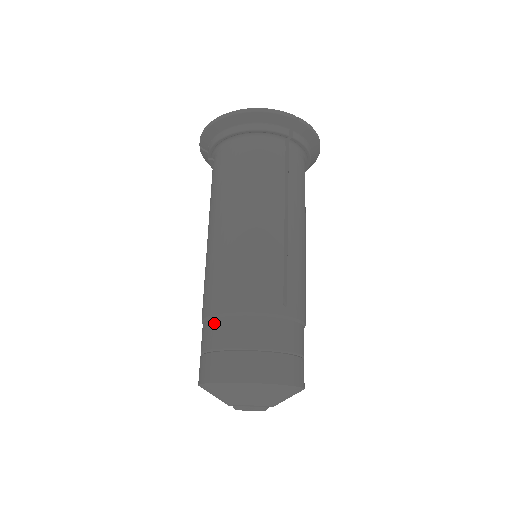
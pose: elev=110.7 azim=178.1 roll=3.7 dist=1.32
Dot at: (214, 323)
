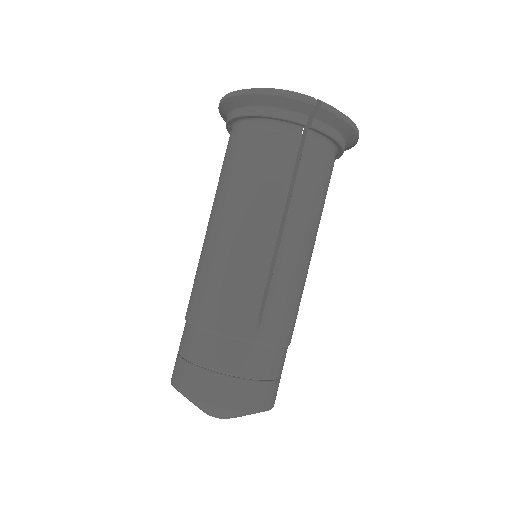
Dot at: (187, 329)
